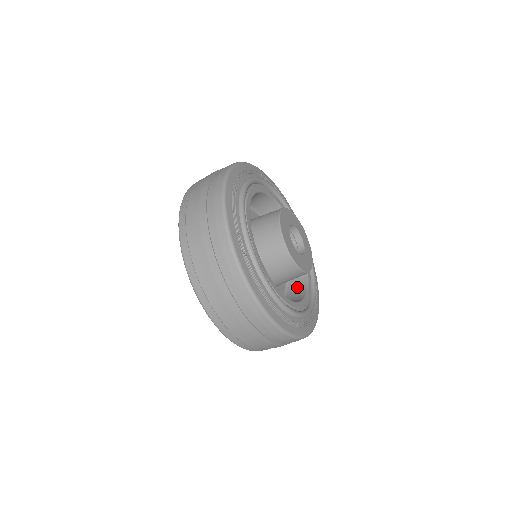
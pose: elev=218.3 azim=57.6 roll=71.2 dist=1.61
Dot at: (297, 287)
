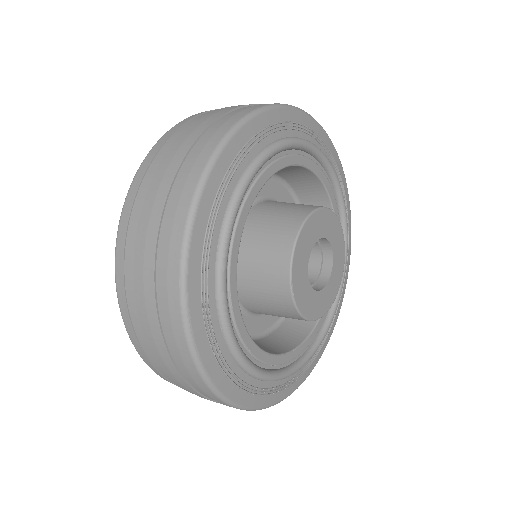
Dot at: occluded
